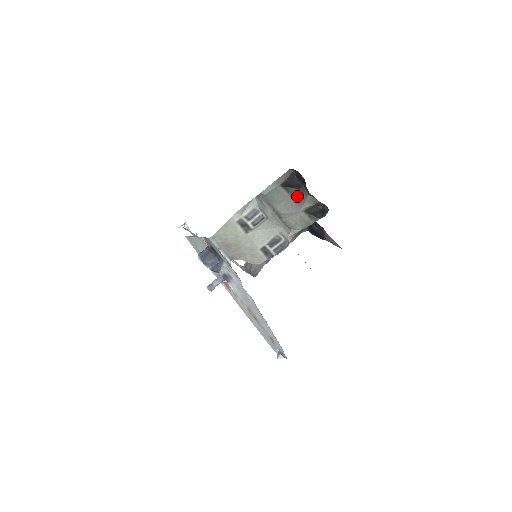
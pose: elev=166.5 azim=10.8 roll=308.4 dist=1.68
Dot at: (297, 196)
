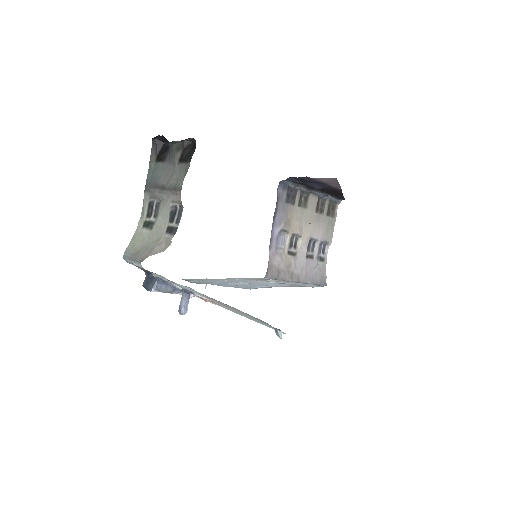
Dot at: (169, 156)
